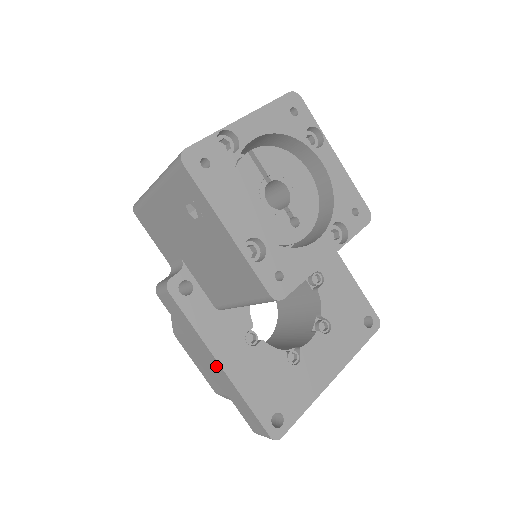
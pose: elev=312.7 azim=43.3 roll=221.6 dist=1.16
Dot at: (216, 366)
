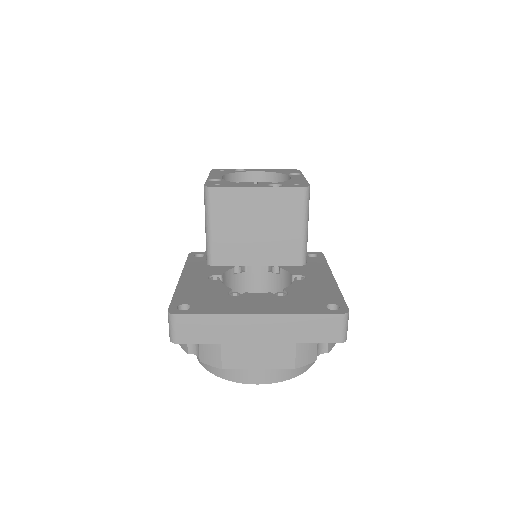
Dot at: occluded
